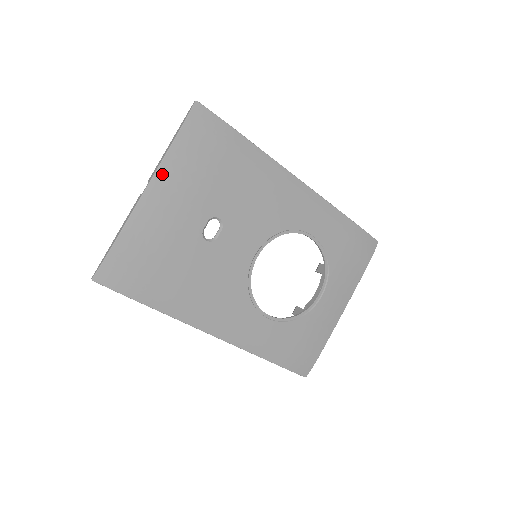
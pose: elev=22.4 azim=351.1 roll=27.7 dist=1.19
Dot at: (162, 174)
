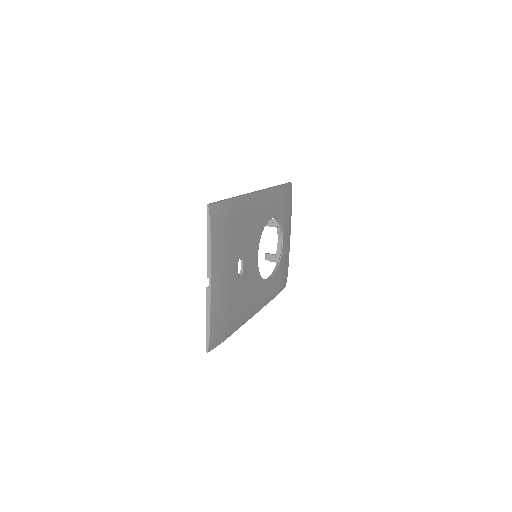
Dot at: (213, 266)
